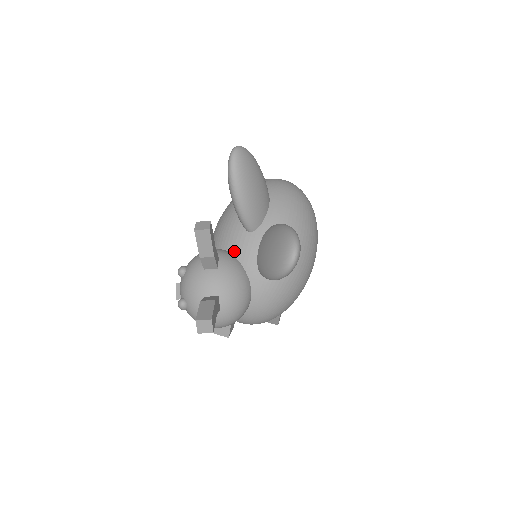
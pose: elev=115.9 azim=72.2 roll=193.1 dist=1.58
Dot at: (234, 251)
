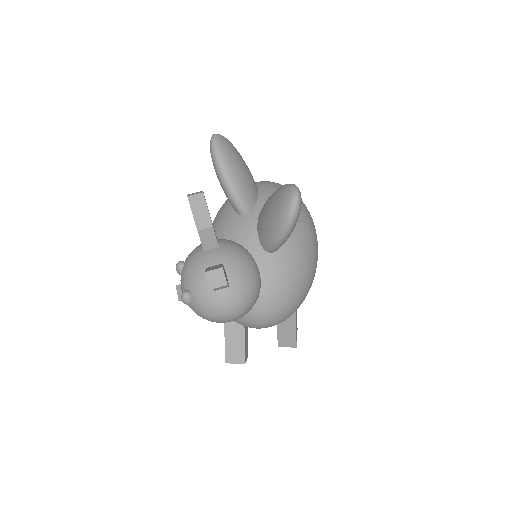
Dot at: (232, 237)
